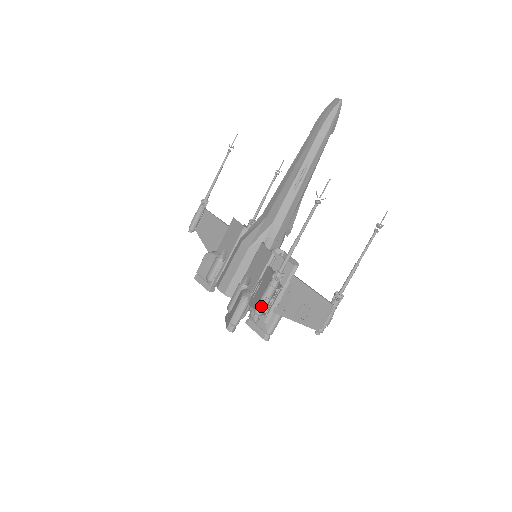
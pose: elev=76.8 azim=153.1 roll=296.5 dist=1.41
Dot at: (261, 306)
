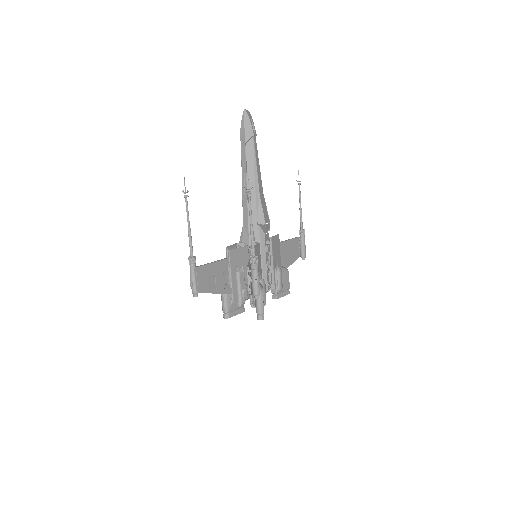
Dot at: (191, 286)
